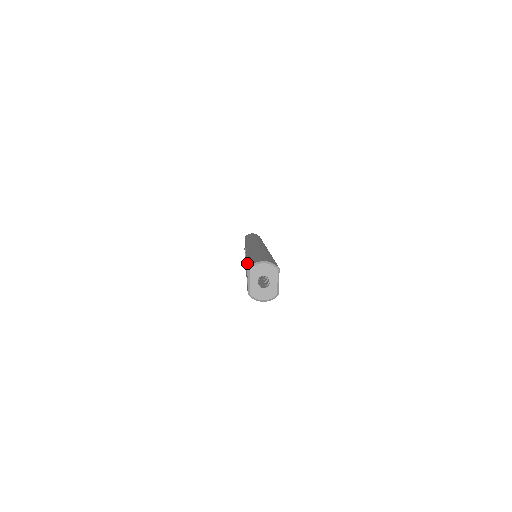
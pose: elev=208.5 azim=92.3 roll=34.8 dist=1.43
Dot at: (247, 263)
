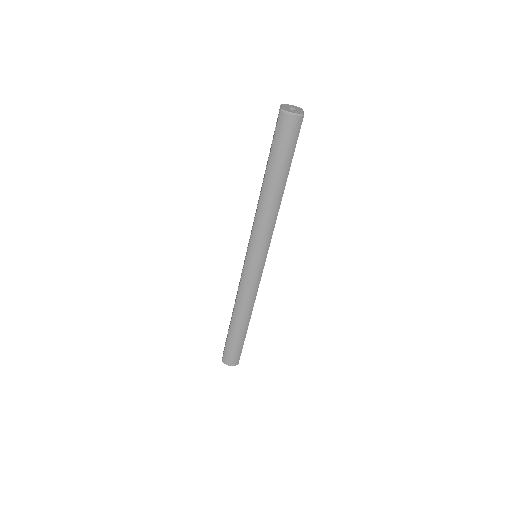
Dot at: (271, 145)
